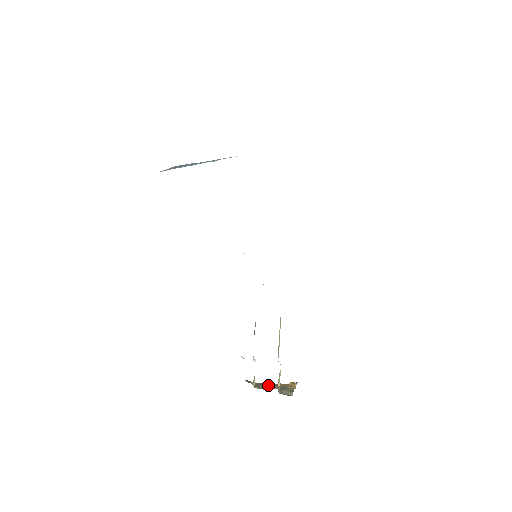
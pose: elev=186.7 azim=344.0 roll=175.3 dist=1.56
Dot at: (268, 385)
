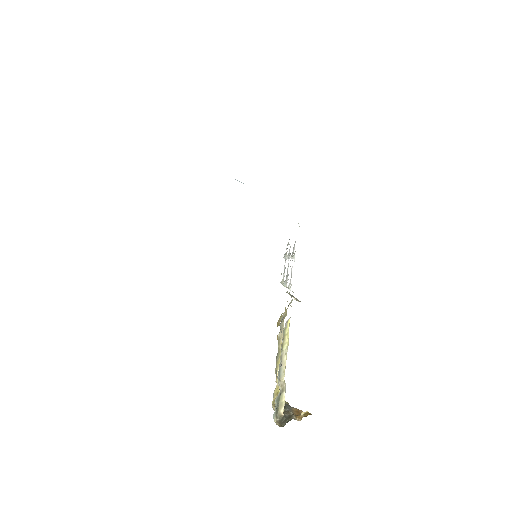
Dot at: (284, 408)
